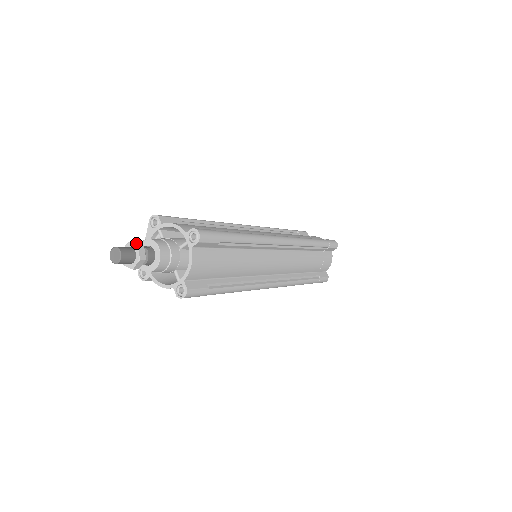
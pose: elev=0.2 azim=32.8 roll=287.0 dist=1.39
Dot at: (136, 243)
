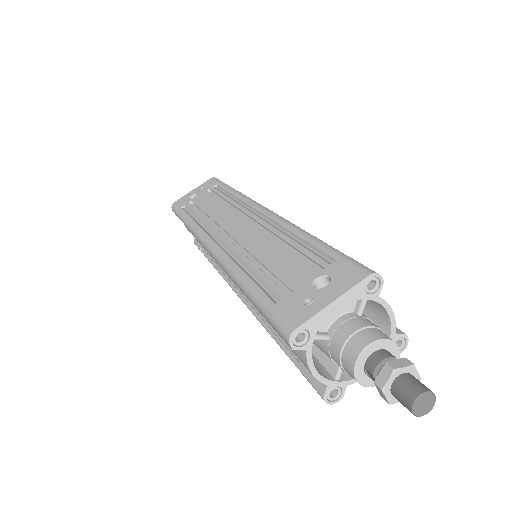
Dot at: (413, 366)
